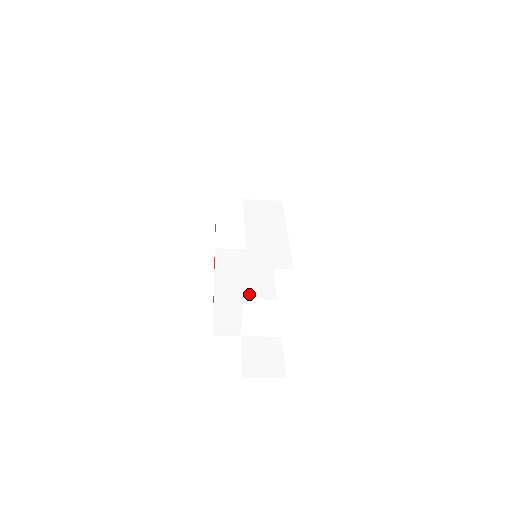
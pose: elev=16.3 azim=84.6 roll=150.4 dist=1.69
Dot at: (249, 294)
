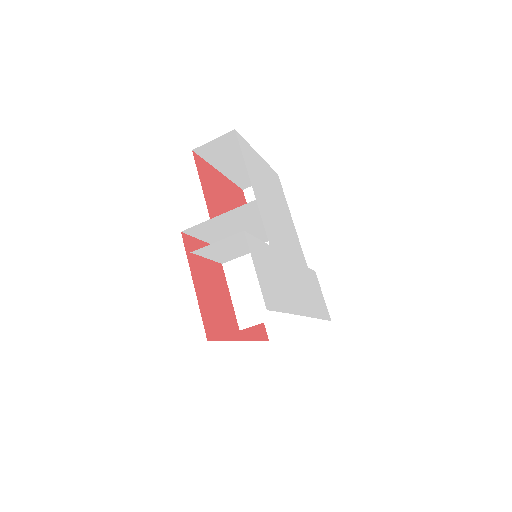
Dot at: occluded
